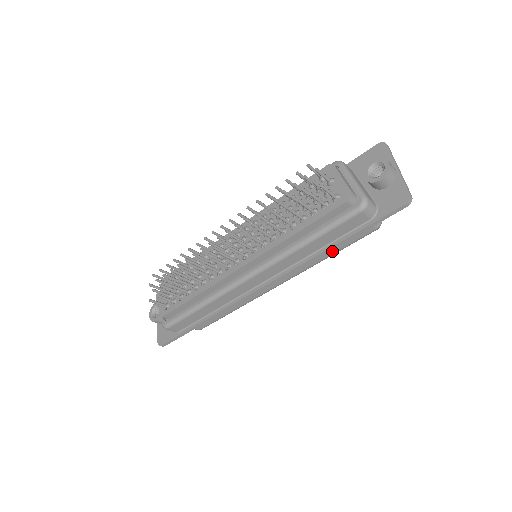
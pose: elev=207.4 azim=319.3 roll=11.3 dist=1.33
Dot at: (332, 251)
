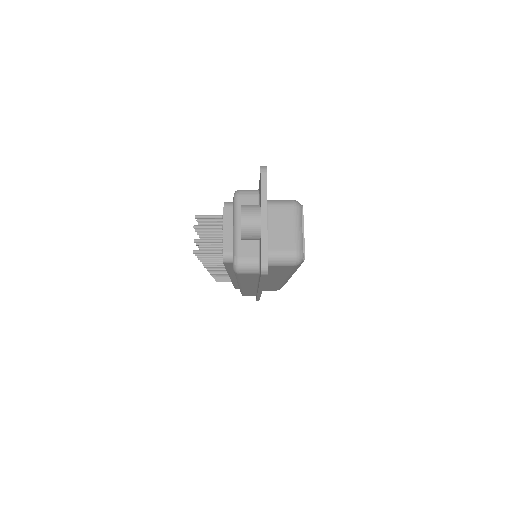
Dot at: (284, 273)
